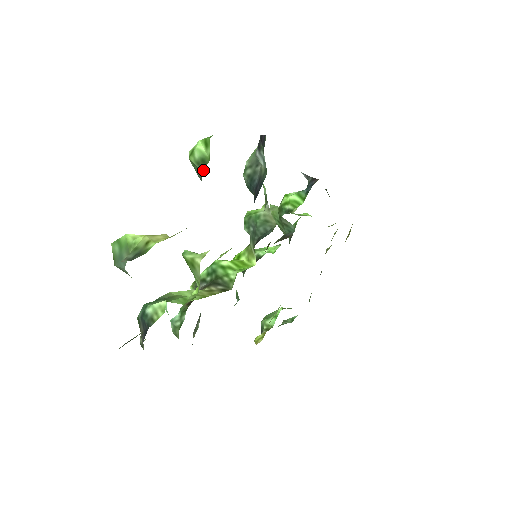
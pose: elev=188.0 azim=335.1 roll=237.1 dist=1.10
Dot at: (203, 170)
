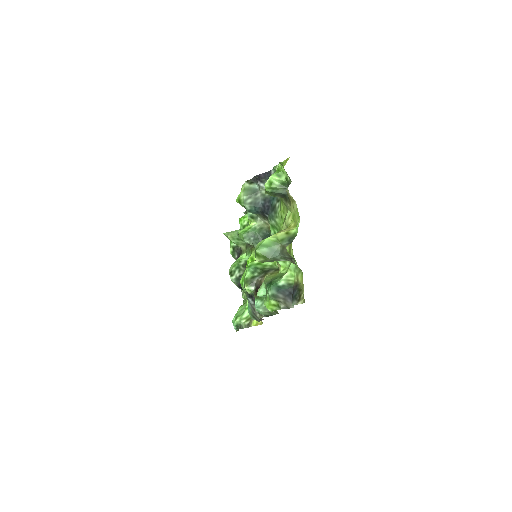
Dot at: (287, 187)
